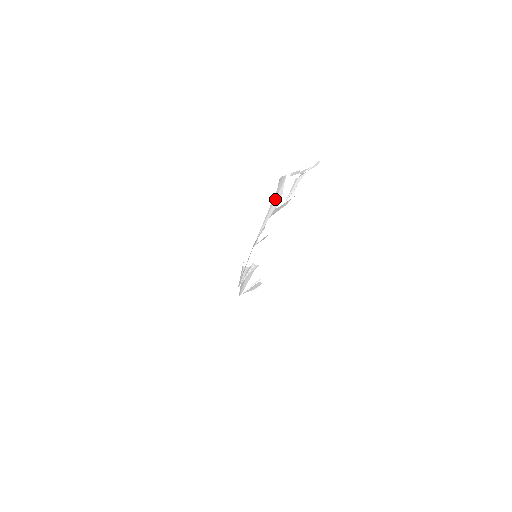
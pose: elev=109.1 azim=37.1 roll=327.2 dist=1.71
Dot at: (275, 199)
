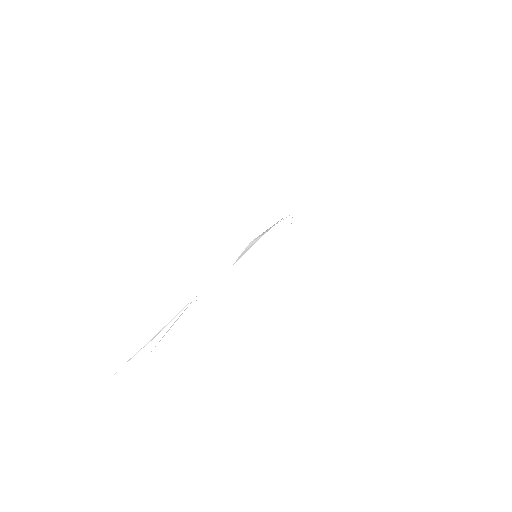
Dot at: occluded
